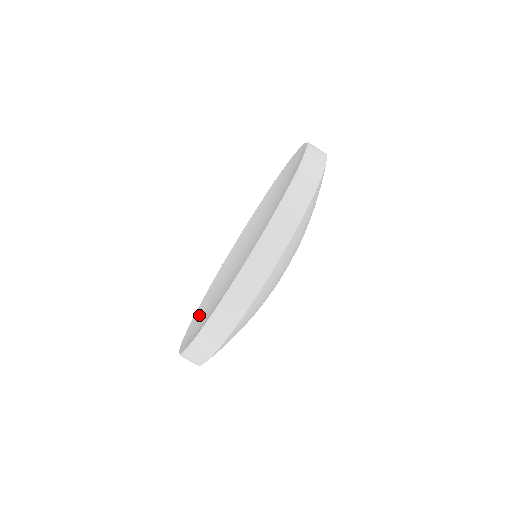
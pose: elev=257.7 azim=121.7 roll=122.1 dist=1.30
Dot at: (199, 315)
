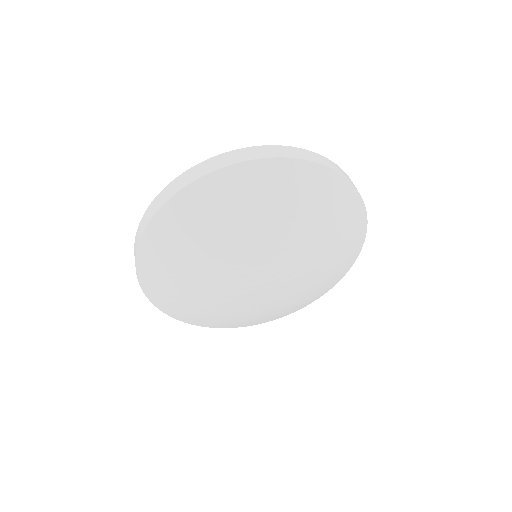
Dot at: occluded
